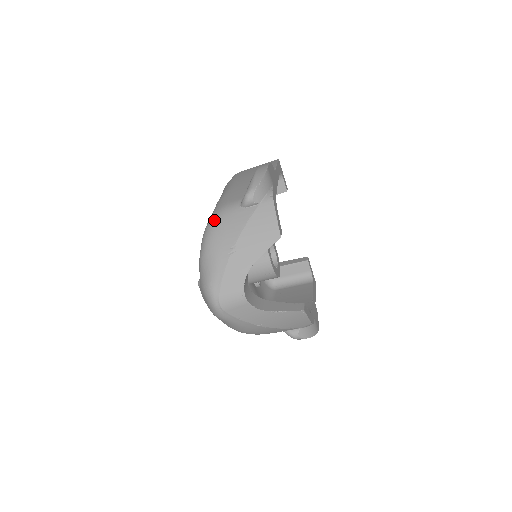
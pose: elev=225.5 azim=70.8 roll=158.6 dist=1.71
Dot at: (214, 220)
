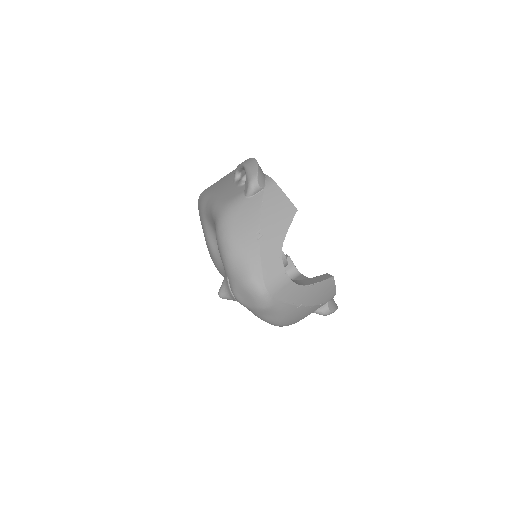
Dot at: (226, 218)
